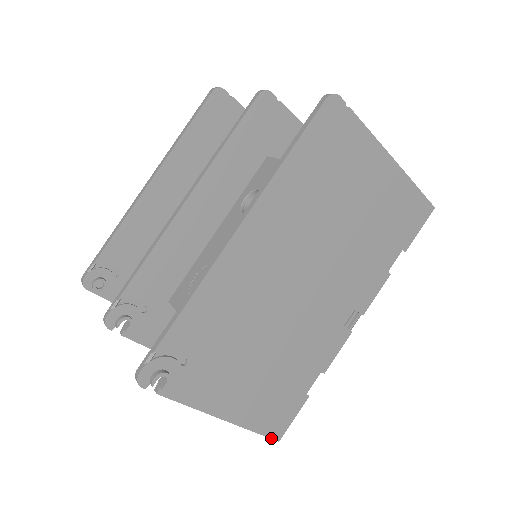
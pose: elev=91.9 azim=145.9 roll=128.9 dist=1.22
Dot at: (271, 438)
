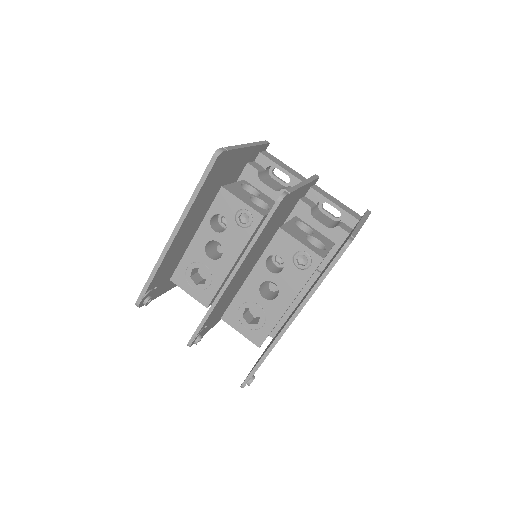
Dot at: occluded
